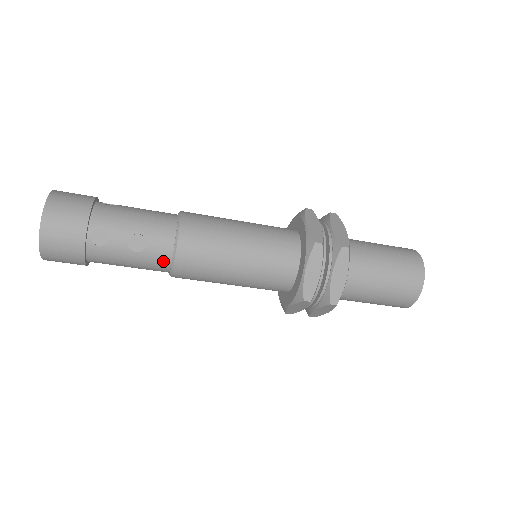
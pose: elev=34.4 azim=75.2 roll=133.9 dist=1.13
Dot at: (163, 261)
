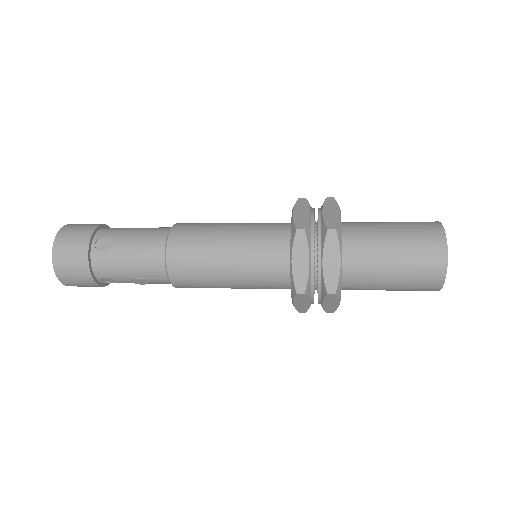
Dot at: occluded
